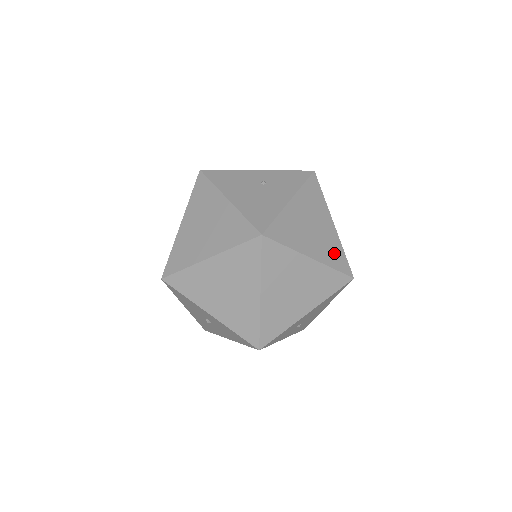
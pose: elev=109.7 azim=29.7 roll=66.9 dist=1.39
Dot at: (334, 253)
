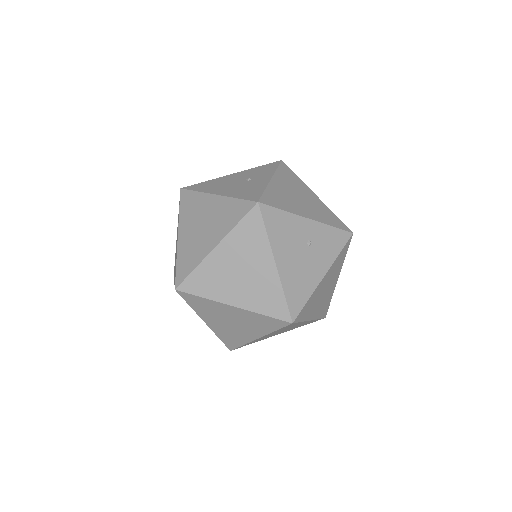
Dot at: (325, 305)
